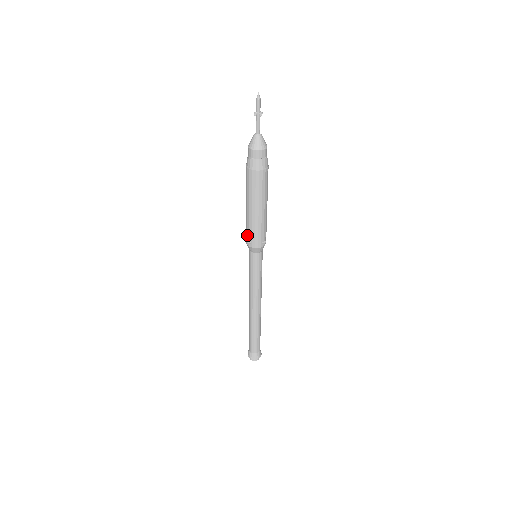
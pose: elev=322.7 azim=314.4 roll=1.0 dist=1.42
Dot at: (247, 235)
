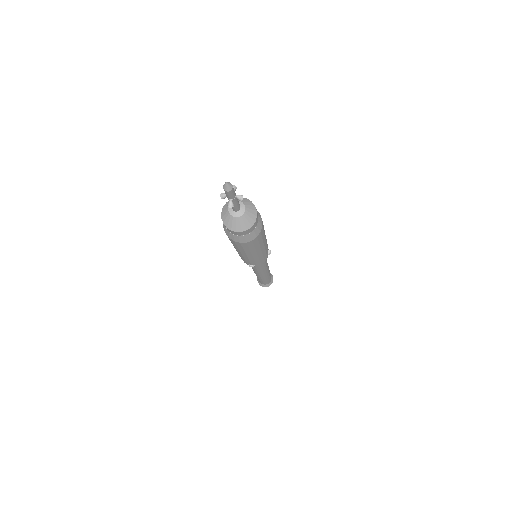
Dot at: occluded
